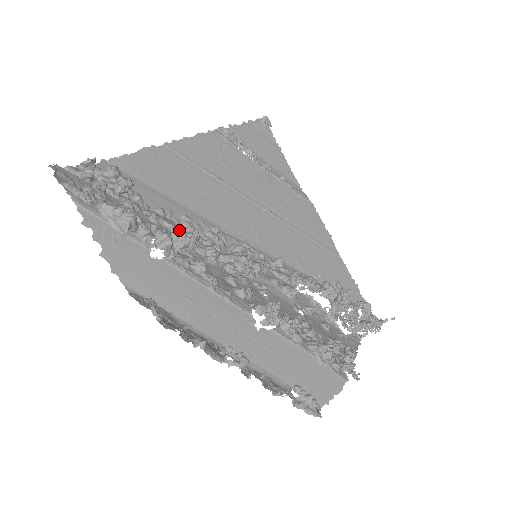
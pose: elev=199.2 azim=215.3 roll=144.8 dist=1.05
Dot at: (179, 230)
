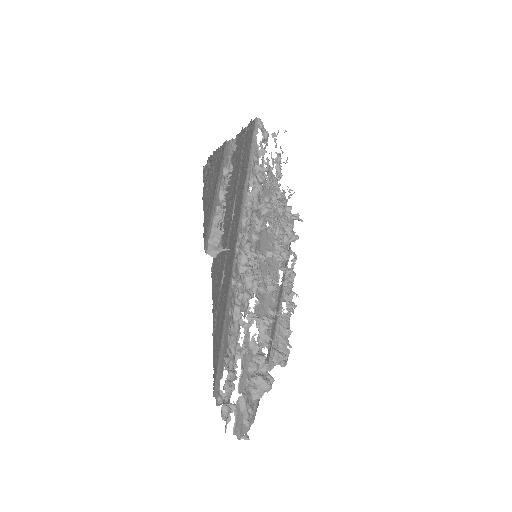
Dot at: (239, 323)
